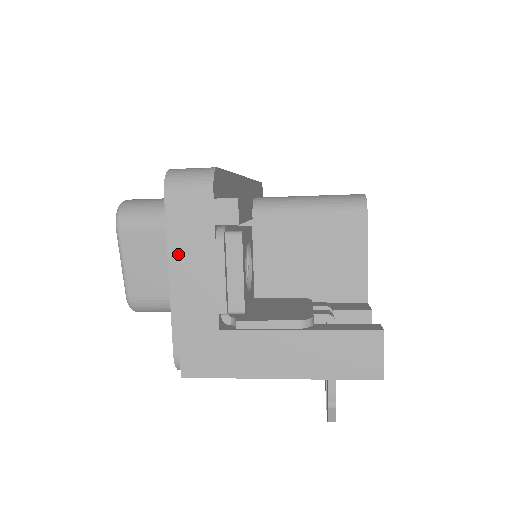
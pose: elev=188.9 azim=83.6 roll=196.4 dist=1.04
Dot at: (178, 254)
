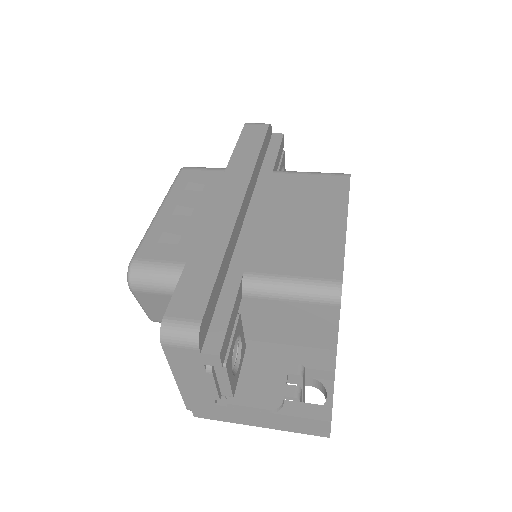
Dot at: (179, 372)
